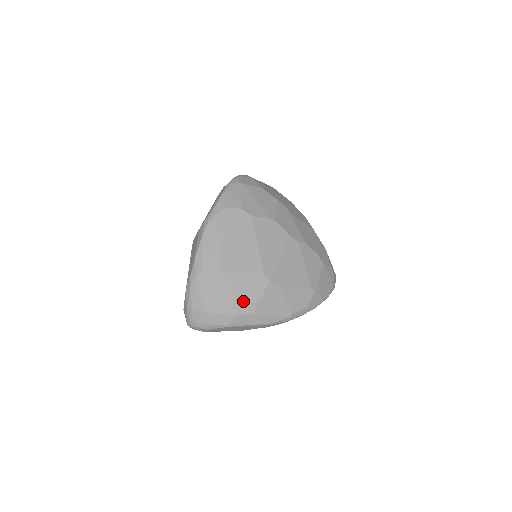
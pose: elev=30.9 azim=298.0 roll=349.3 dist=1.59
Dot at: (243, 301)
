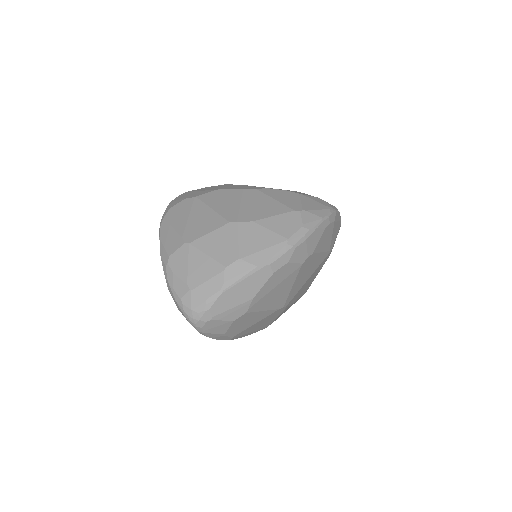
Dot at: (222, 254)
